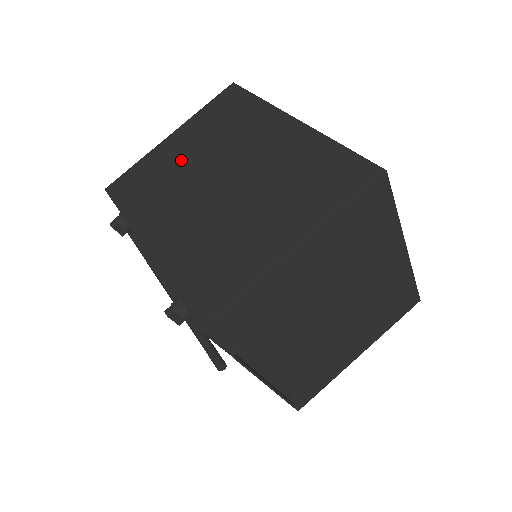
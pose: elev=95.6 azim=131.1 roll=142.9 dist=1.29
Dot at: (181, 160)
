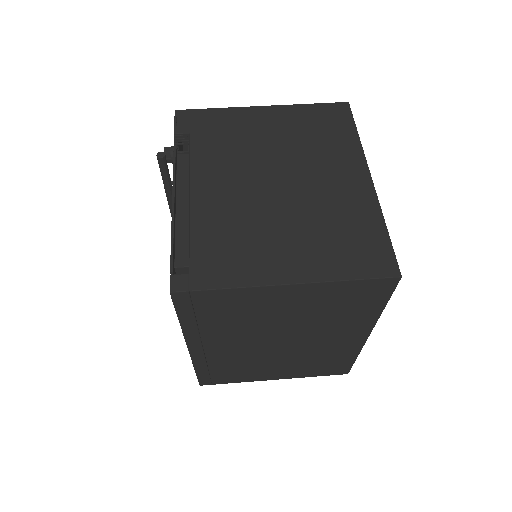
Dot at: occluded
